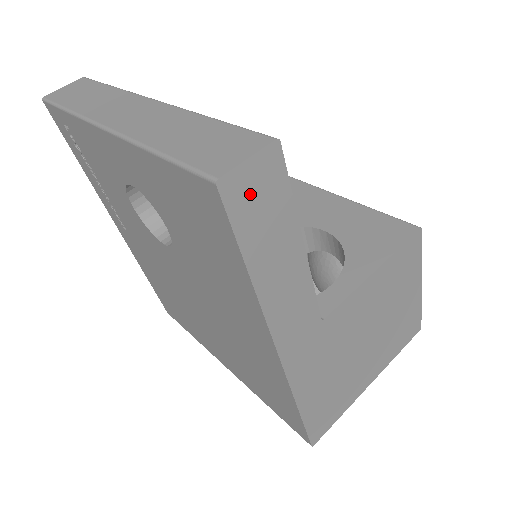
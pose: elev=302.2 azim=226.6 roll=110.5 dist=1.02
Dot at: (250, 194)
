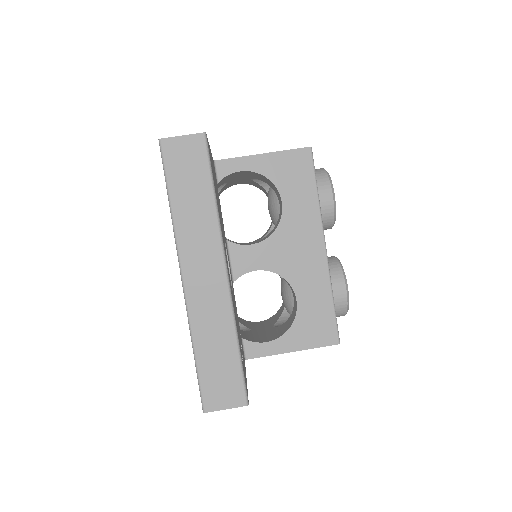
Dot at: occluded
